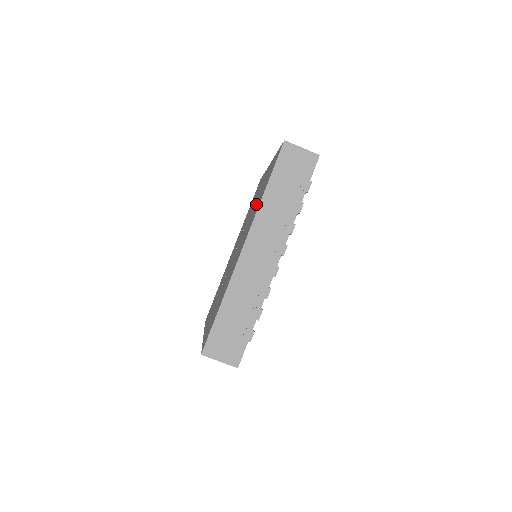
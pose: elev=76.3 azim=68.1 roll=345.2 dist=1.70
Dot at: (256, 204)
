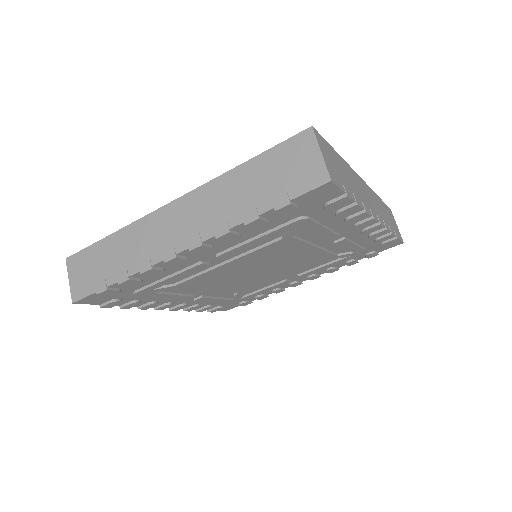
Dot at: occluded
